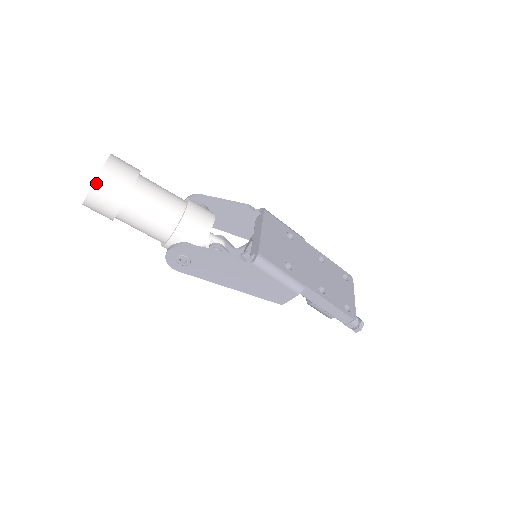
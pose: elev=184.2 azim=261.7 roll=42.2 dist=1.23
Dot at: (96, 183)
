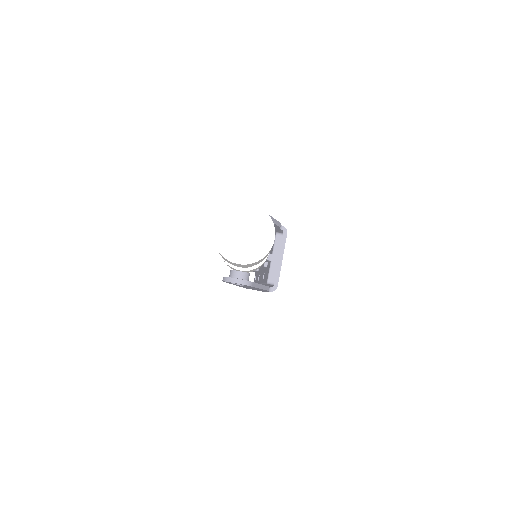
Dot at: occluded
